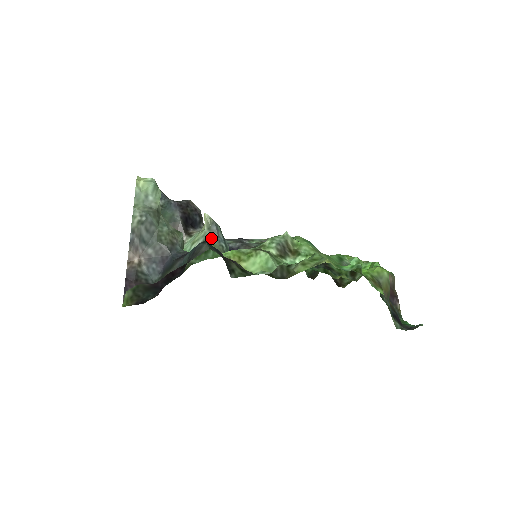
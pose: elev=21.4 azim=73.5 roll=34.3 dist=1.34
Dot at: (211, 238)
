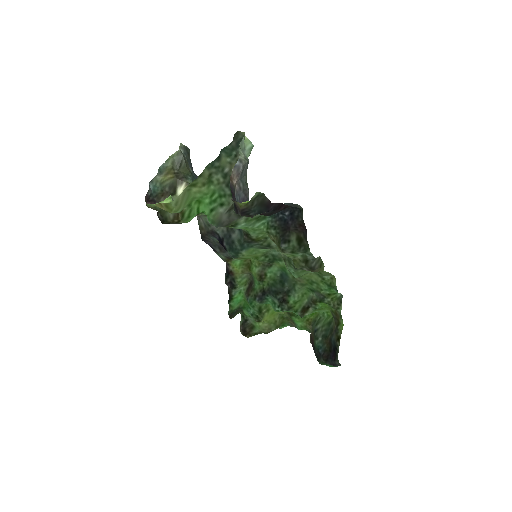
Dot at: occluded
